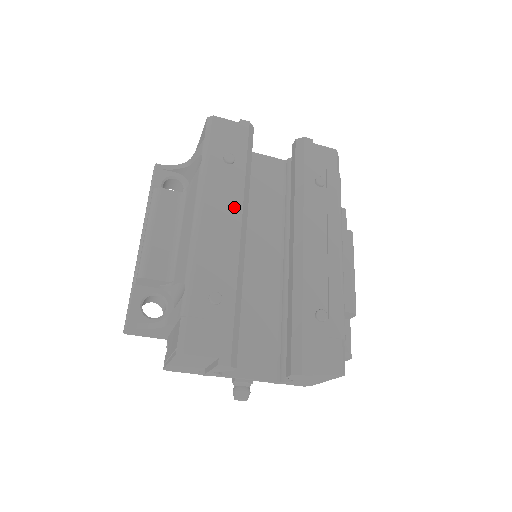
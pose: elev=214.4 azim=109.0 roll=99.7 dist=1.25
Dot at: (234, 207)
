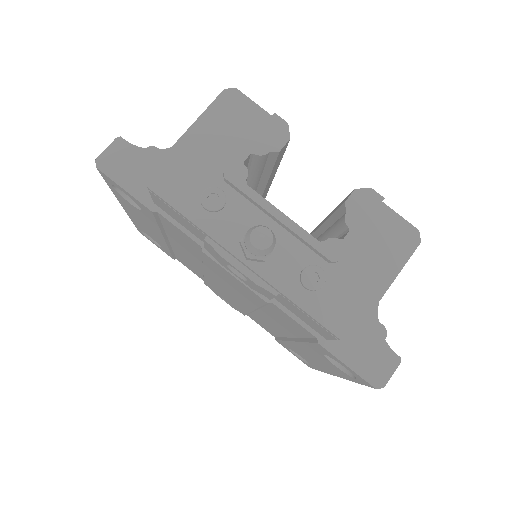
Dot at: occluded
